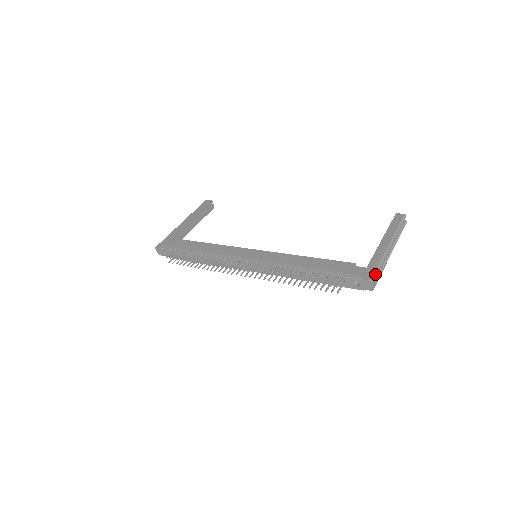
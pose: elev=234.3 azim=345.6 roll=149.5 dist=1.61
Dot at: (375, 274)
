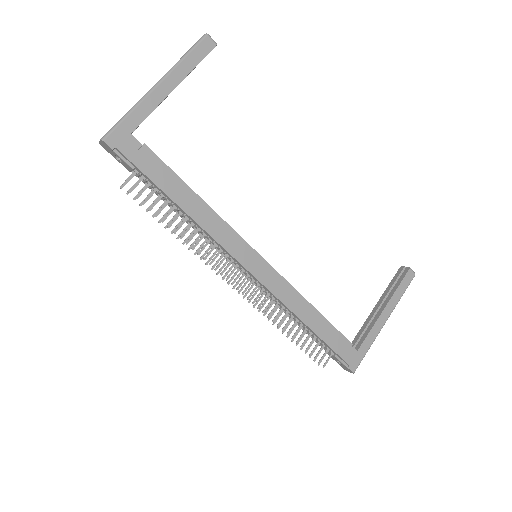
Dot at: occluded
